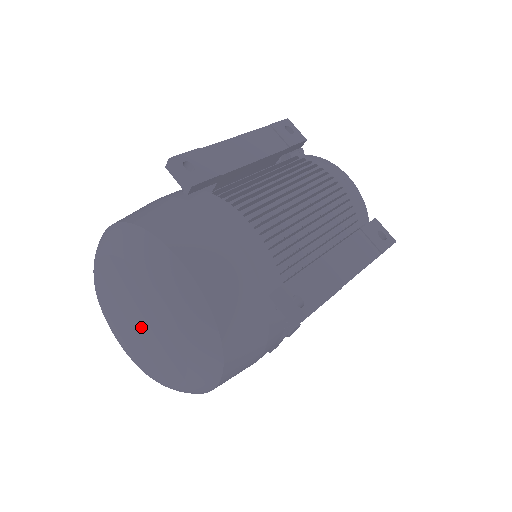
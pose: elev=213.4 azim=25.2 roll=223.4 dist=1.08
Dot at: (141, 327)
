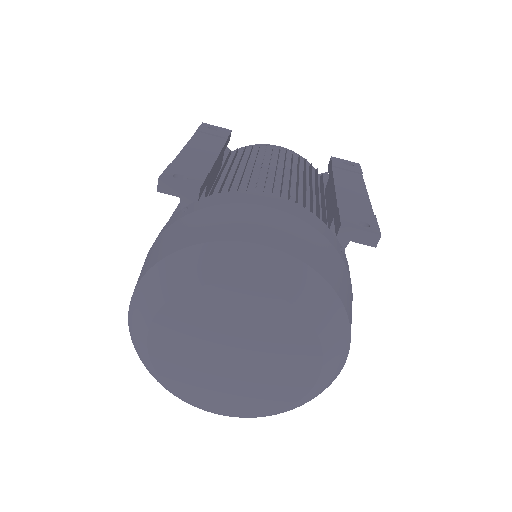
Dot at: (241, 357)
